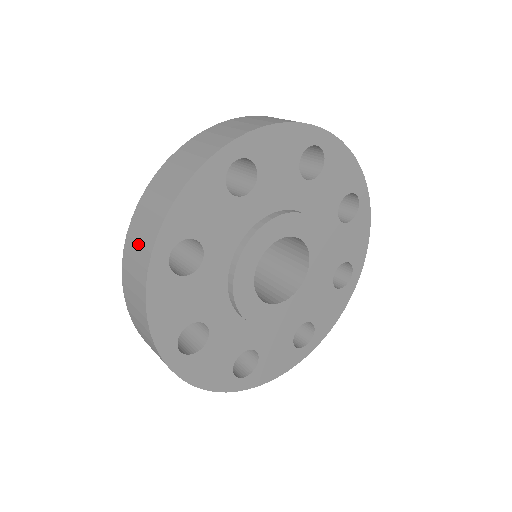
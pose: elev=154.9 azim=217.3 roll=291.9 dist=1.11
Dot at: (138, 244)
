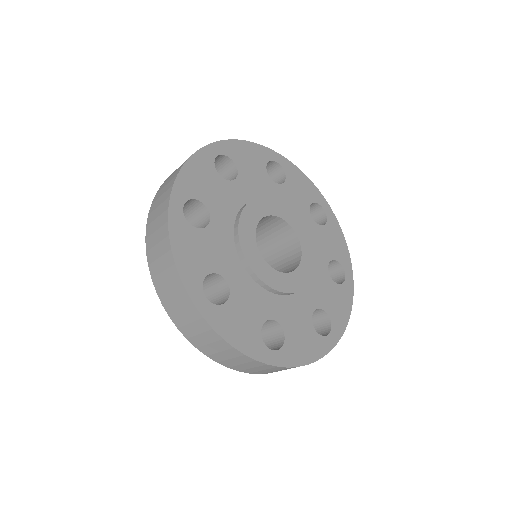
Dot at: occluded
